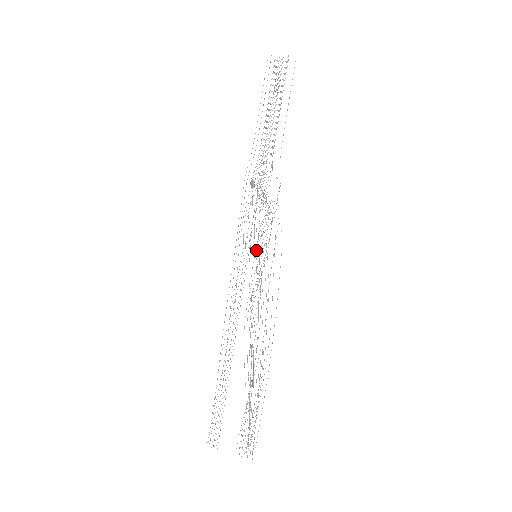
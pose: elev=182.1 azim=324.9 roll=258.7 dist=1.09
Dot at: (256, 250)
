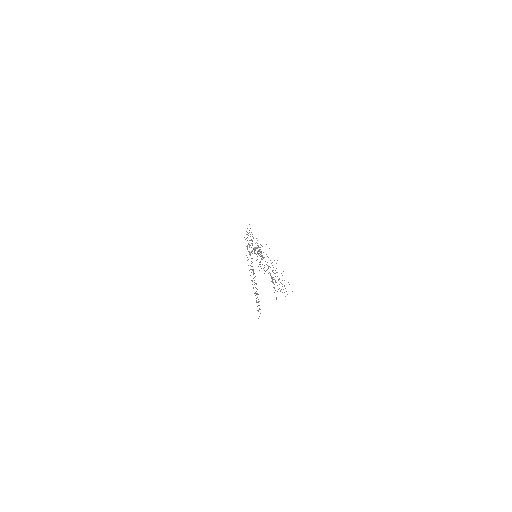
Dot at: occluded
